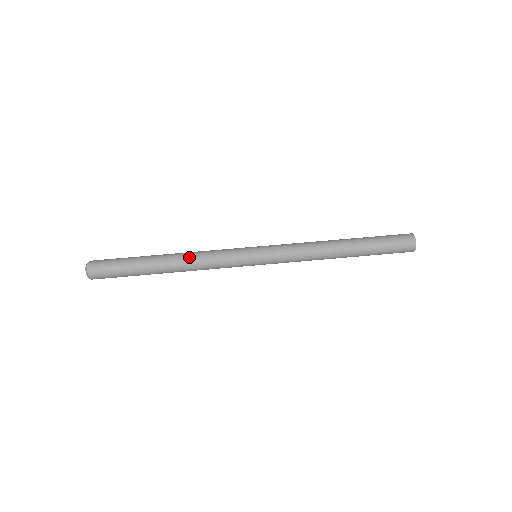
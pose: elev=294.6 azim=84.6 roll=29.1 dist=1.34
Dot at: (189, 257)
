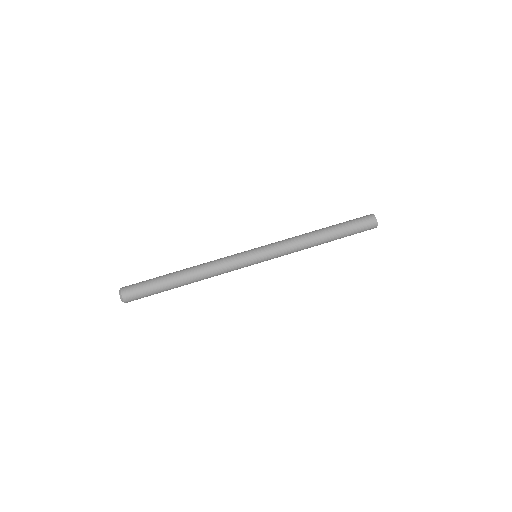
Dot at: (205, 272)
